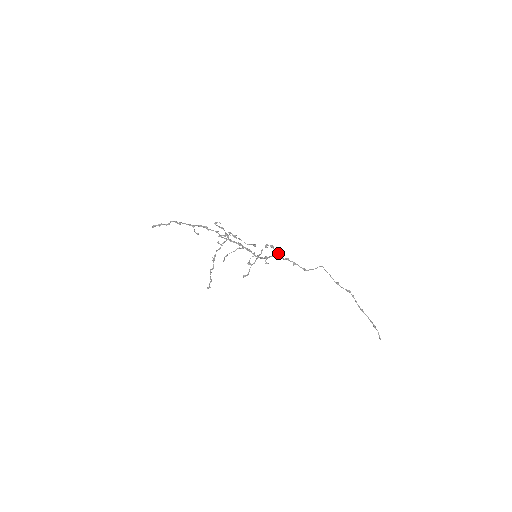
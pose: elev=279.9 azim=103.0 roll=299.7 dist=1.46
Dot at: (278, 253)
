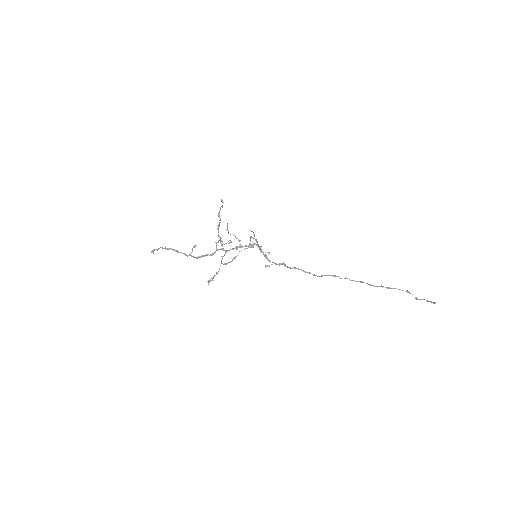
Dot at: (275, 264)
